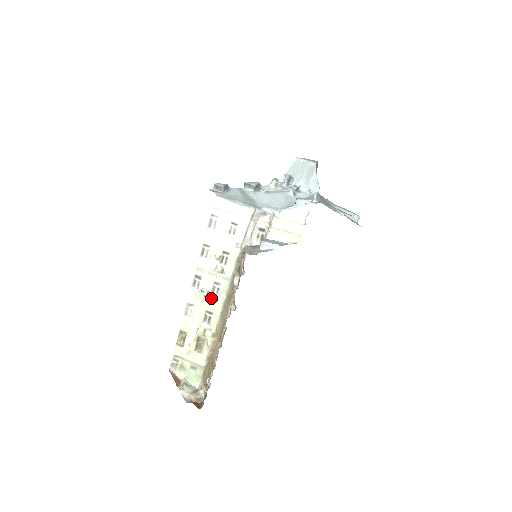
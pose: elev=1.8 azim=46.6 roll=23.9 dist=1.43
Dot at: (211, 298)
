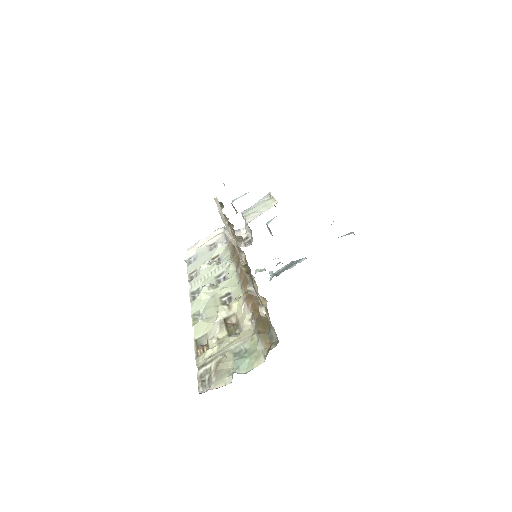
Dot at: (219, 284)
